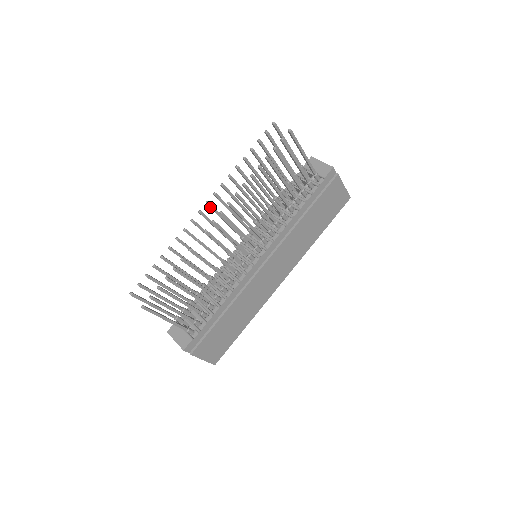
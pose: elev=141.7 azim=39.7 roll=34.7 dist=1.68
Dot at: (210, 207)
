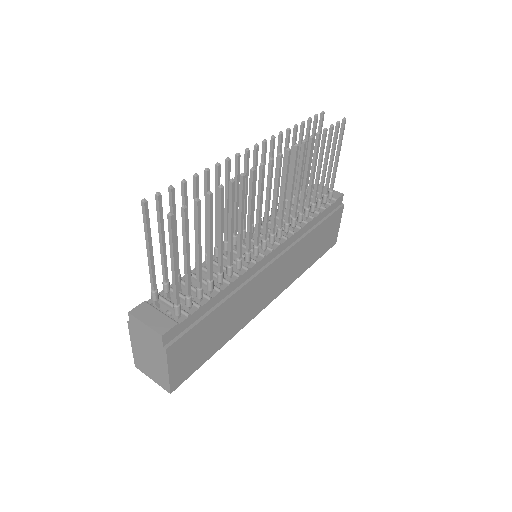
Dot at: (256, 153)
